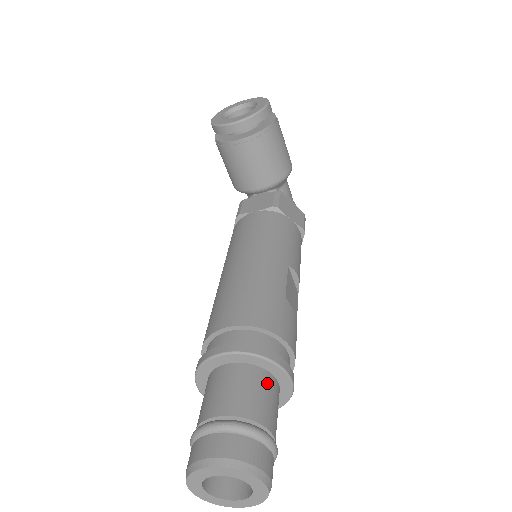
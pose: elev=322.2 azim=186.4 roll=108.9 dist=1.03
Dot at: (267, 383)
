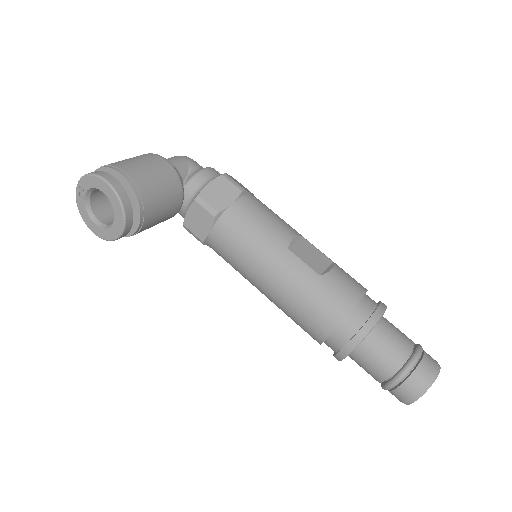
Dot at: (381, 334)
